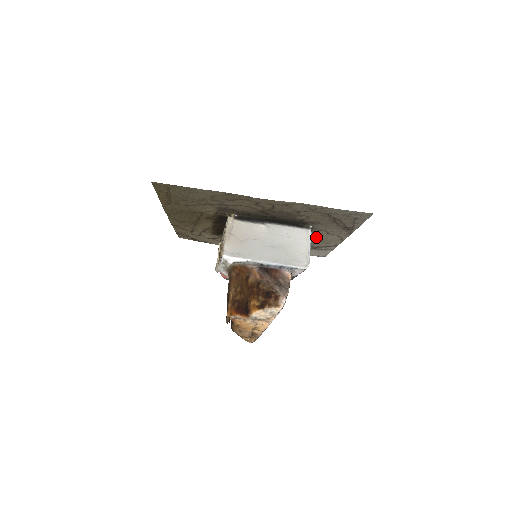
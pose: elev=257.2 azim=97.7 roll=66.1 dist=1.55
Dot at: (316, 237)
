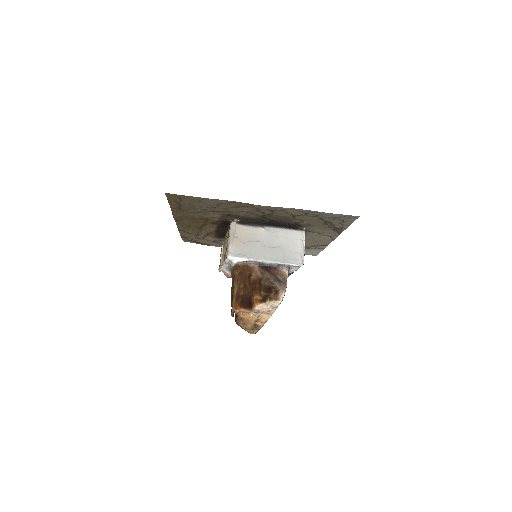
Dot at: (309, 238)
